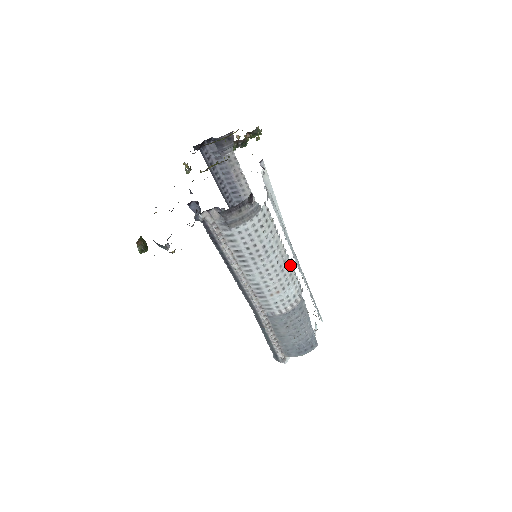
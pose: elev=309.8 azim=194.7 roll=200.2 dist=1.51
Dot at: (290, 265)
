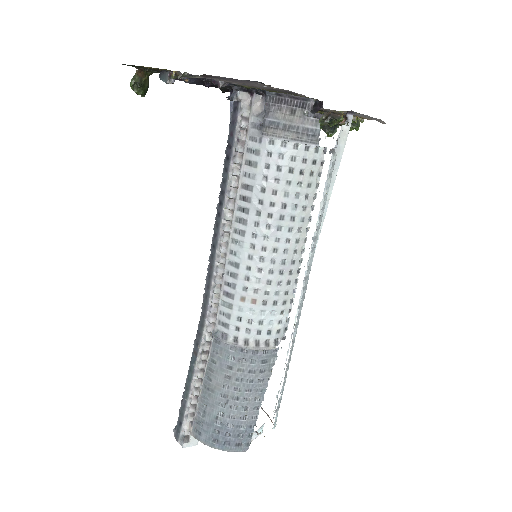
Dot at: (295, 279)
